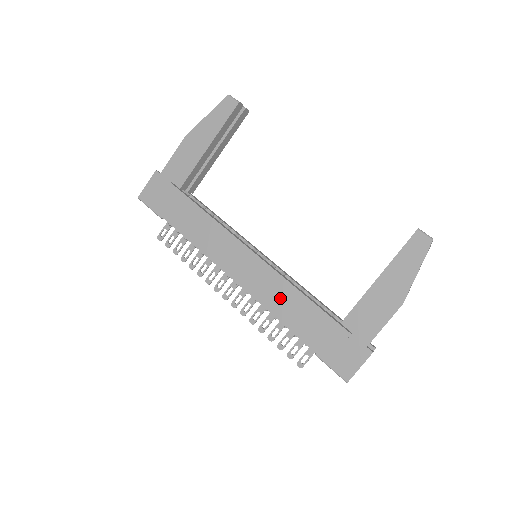
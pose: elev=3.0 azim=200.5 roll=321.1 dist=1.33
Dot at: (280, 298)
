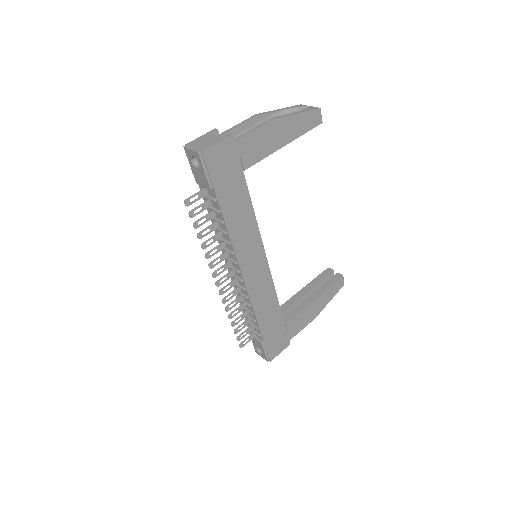
Dot at: (265, 300)
